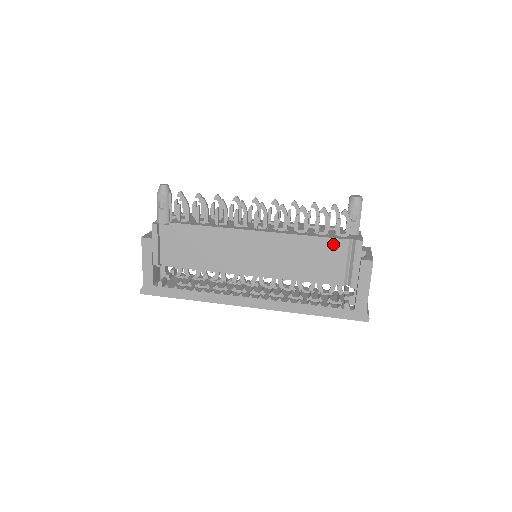
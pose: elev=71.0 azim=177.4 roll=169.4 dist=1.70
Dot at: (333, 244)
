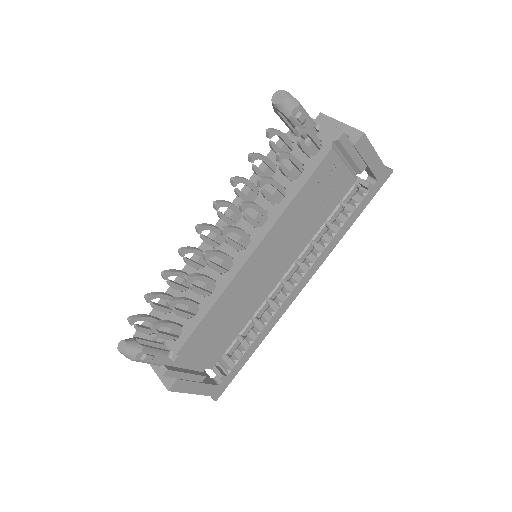
Dot at: (323, 169)
